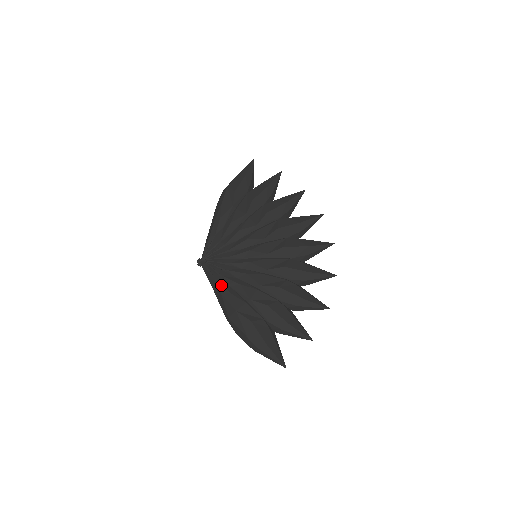
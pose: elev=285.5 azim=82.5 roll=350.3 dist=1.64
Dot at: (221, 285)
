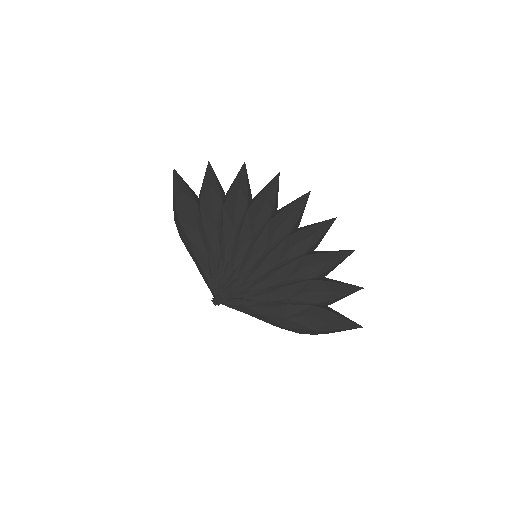
Dot at: (254, 307)
